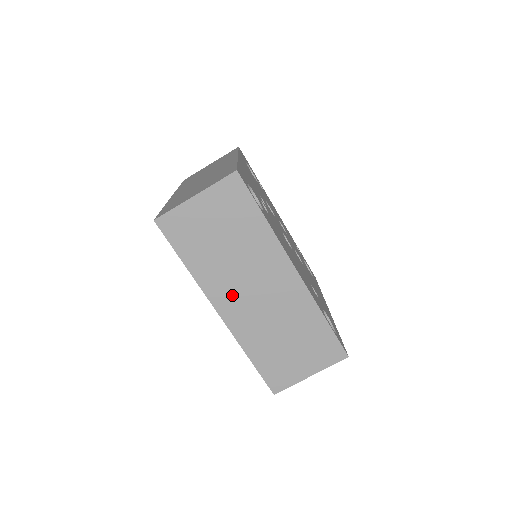
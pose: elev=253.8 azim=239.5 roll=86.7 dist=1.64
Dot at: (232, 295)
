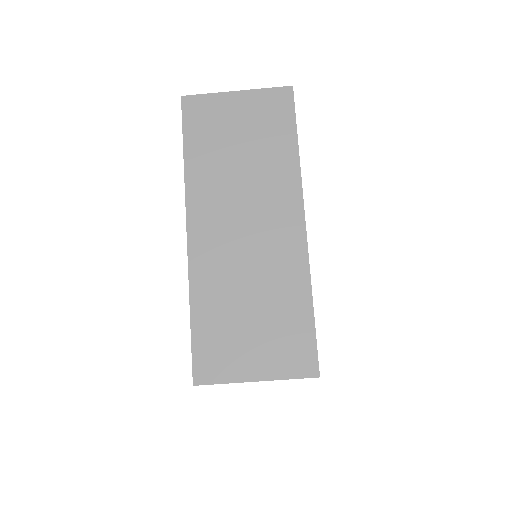
Dot at: (215, 216)
